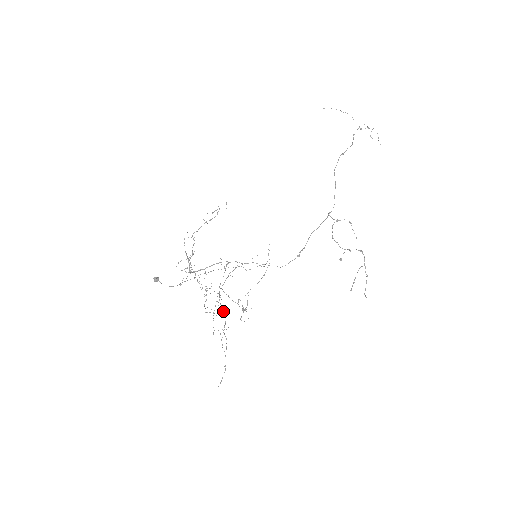
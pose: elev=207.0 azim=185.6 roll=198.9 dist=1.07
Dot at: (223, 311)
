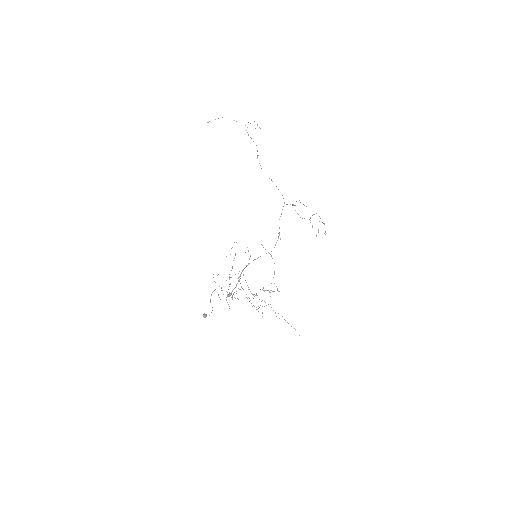
Dot at: occluded
